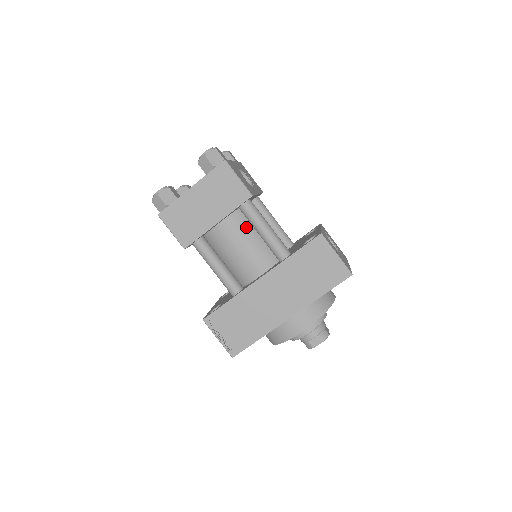
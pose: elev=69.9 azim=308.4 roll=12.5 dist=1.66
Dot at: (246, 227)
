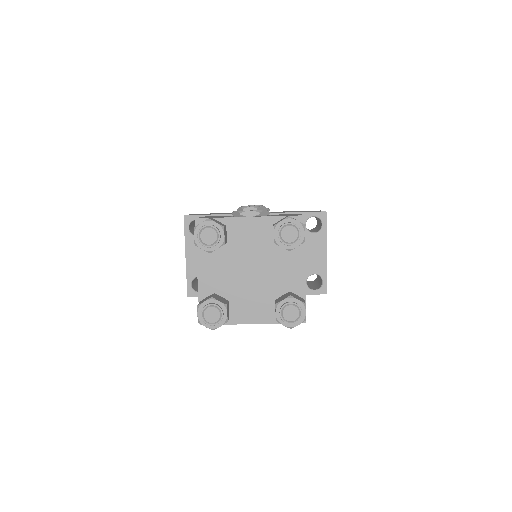
Dot at: occluded
